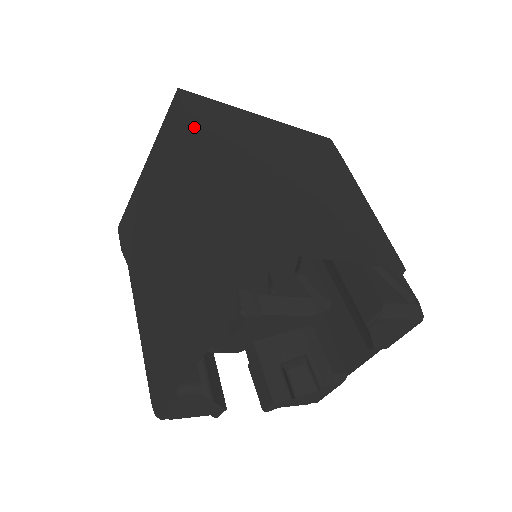
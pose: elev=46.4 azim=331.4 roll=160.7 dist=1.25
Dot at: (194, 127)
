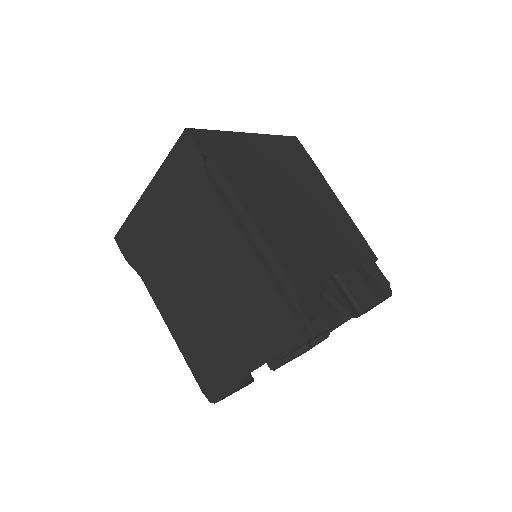
Dot at: (209, 167)
